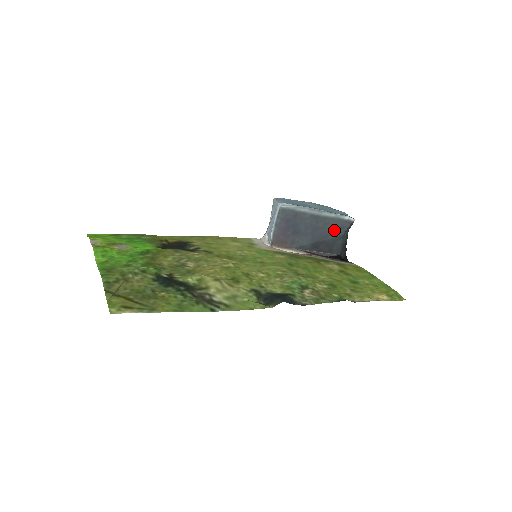
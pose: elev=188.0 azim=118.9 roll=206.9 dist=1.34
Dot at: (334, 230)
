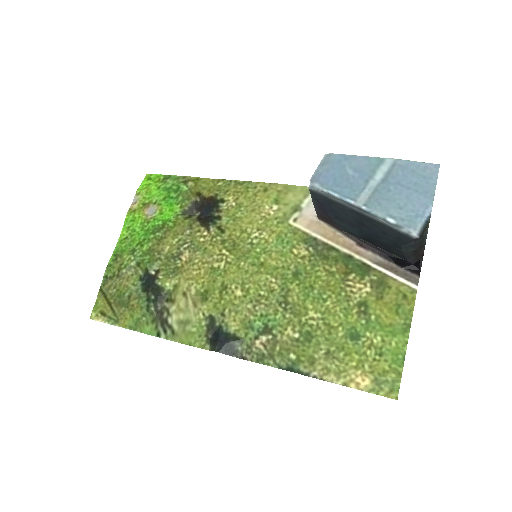
Dot at: (387, 236)
